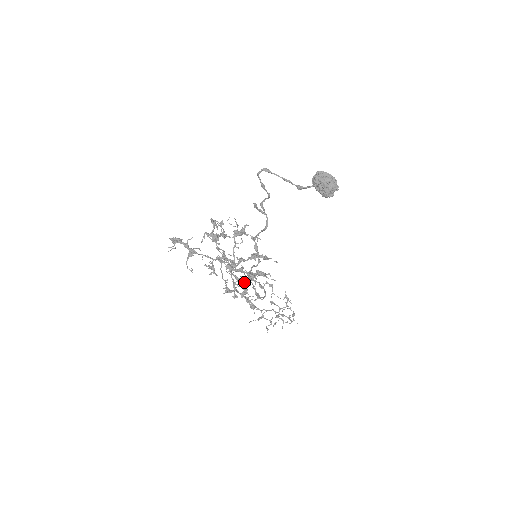
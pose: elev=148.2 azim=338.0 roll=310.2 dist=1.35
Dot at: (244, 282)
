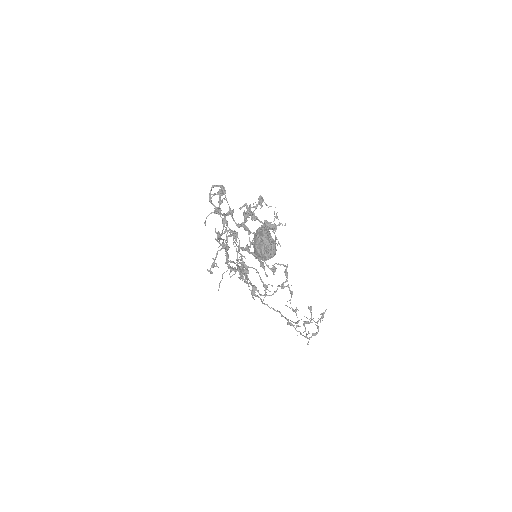
Dot at: (271, 269)
